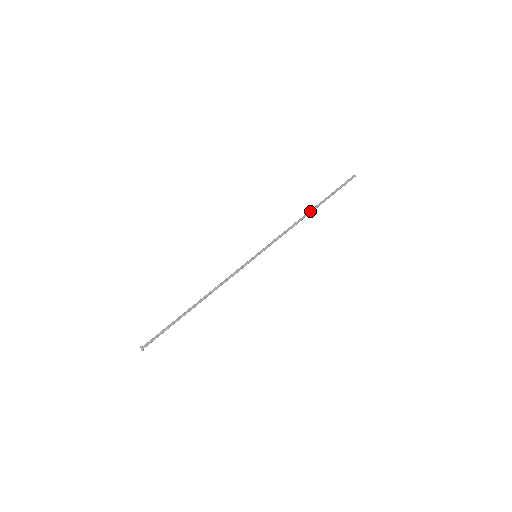
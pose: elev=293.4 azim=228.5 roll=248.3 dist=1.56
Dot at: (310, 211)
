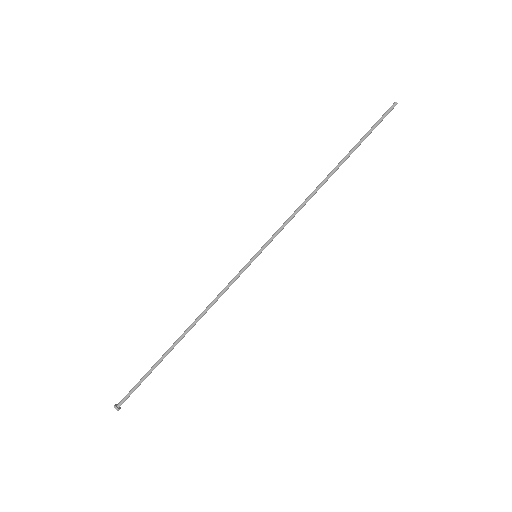
Dot at: (330, 174)
